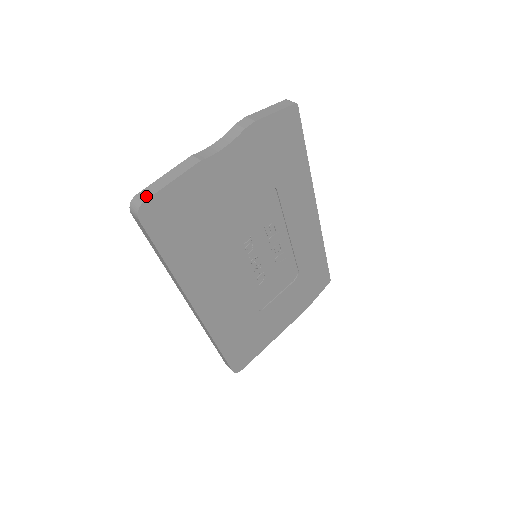
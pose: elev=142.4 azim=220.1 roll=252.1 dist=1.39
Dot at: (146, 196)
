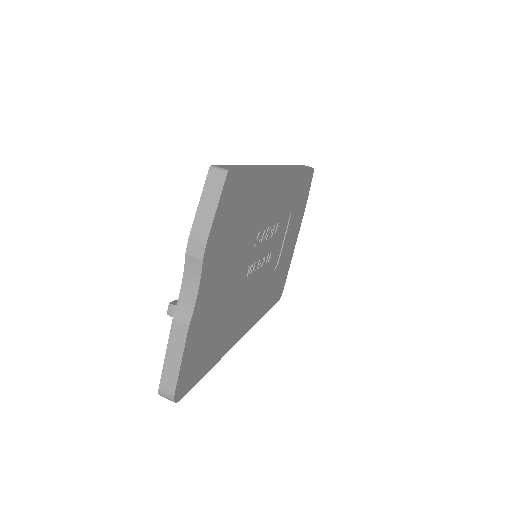
Dot at: (170, 389)
